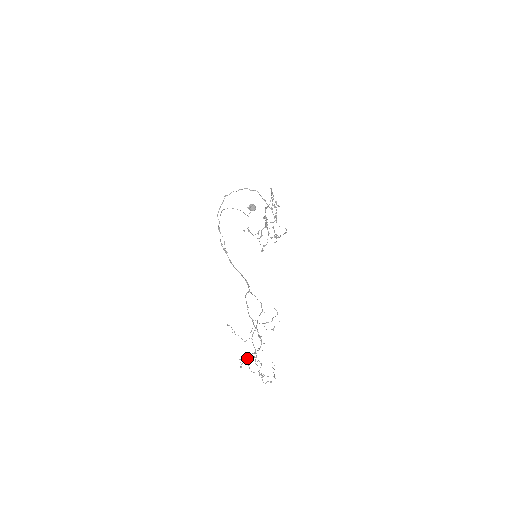
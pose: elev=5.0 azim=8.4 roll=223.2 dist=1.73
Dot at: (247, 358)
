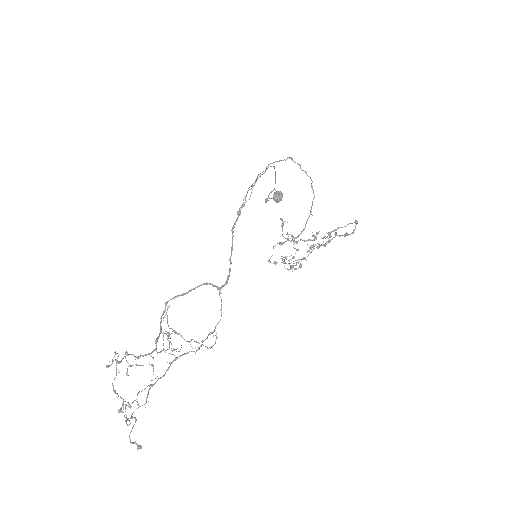
Dot at: occluded
